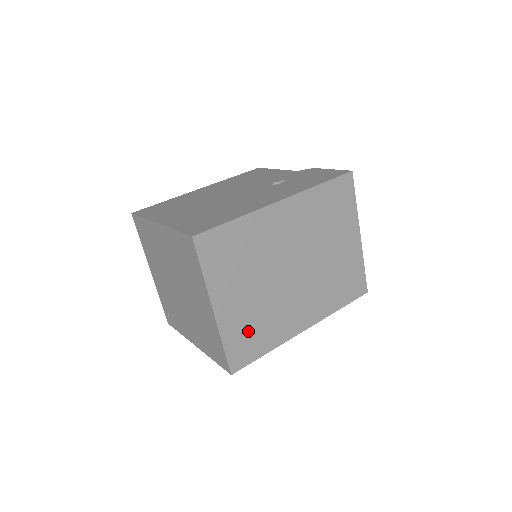
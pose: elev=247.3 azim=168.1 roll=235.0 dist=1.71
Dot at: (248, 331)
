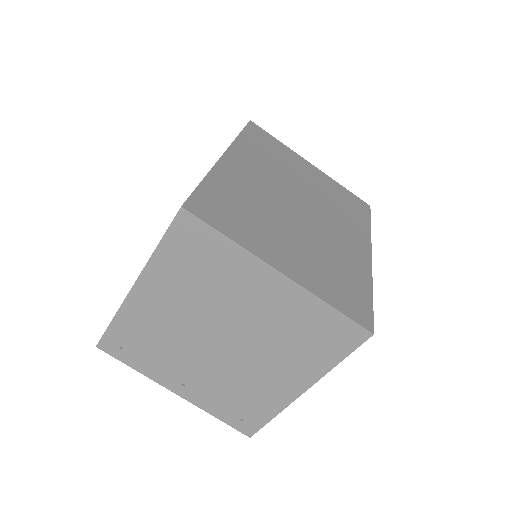
Dot at: (333, 280)
